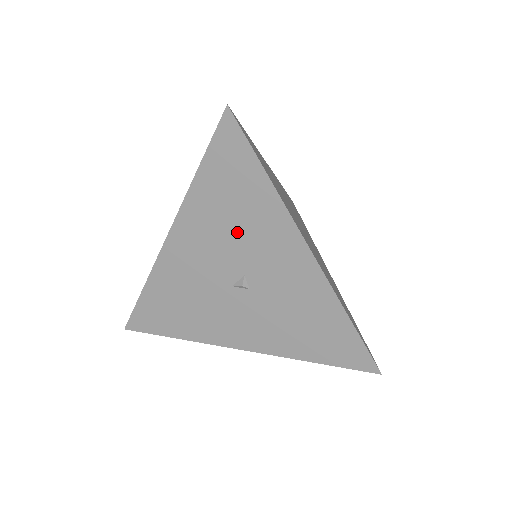
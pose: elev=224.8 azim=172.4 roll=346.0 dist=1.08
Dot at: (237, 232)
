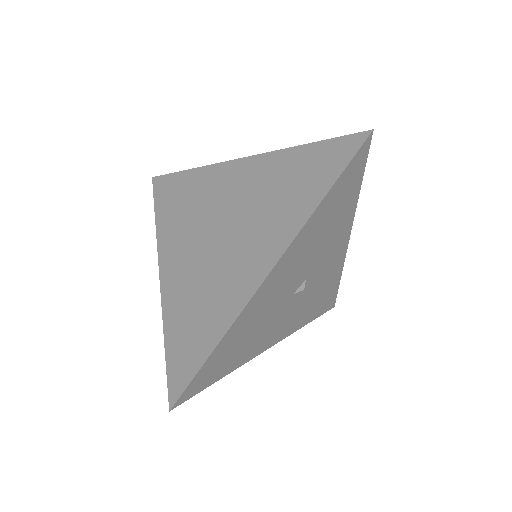
Dot at: (321, 243)
